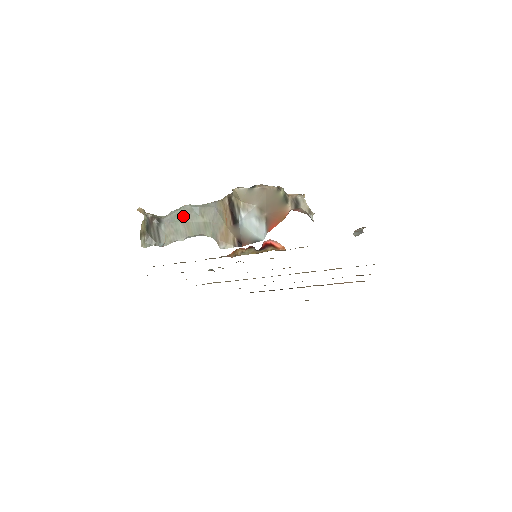
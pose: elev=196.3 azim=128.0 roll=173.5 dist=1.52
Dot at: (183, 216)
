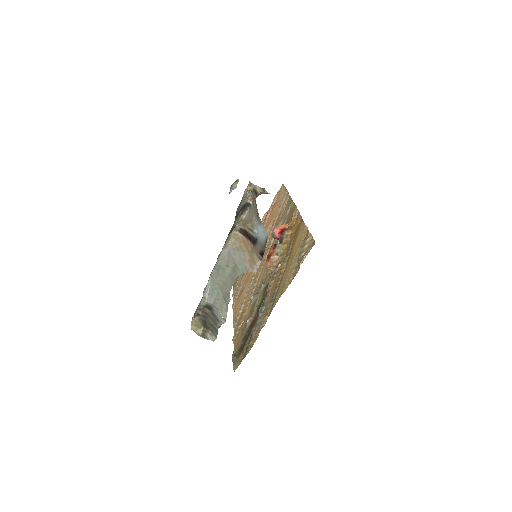
Dot at: (217, 283)
